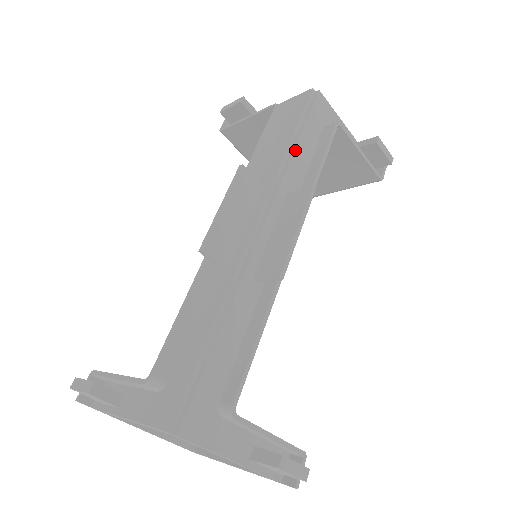
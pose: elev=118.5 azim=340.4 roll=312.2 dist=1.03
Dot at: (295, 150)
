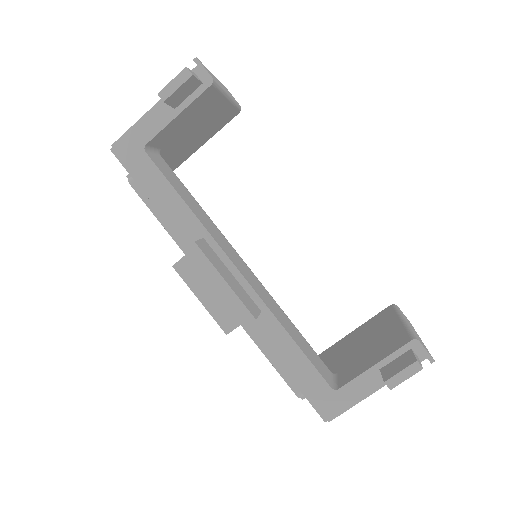
Dot at: (164, 212)
